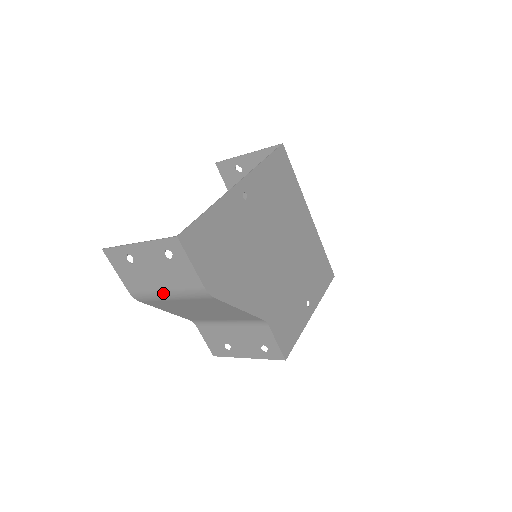
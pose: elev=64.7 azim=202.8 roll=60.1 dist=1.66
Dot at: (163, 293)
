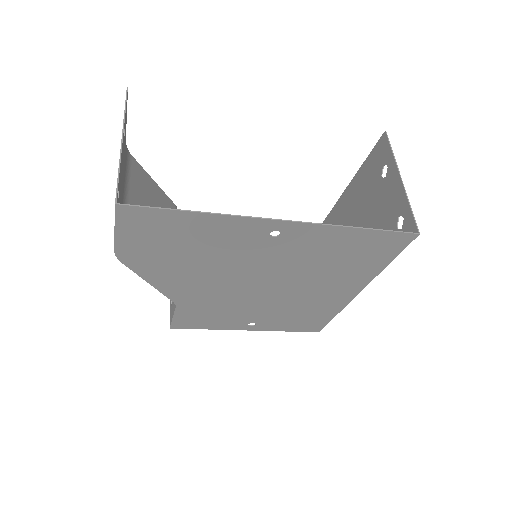
Dot at: (121, 190)
